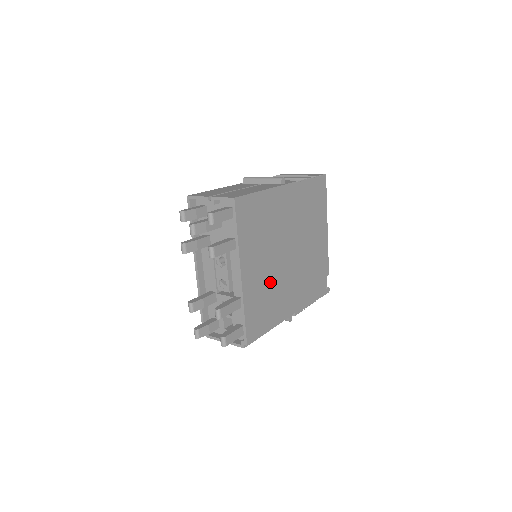
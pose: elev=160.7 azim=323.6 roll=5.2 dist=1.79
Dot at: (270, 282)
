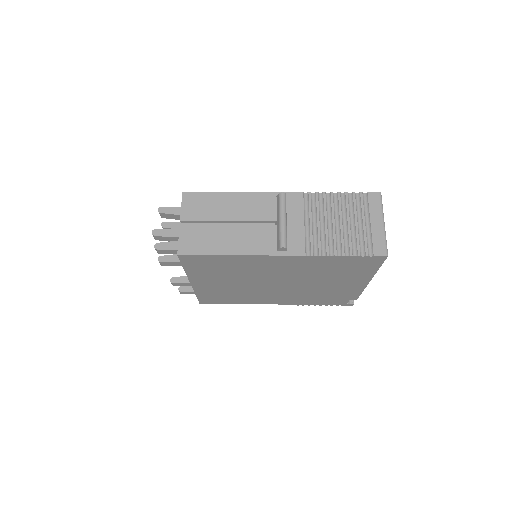
Dot at: (238, 290)
